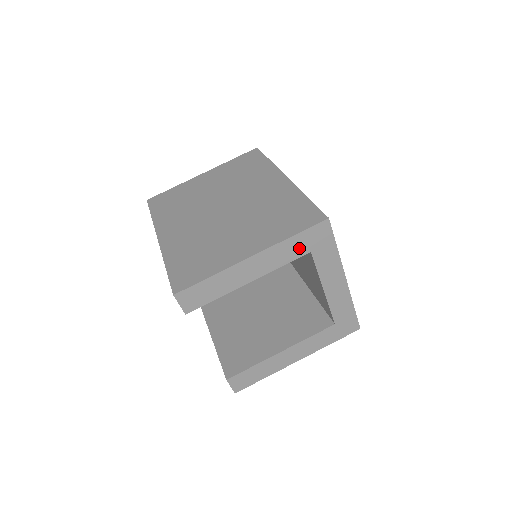
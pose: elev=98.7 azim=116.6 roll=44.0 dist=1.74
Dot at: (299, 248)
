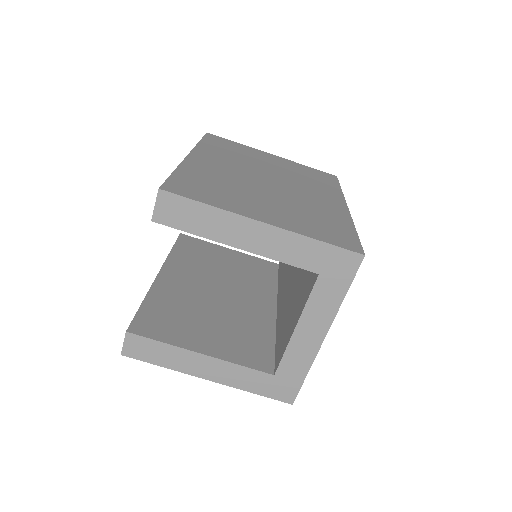
Dot at: (312, 259)
